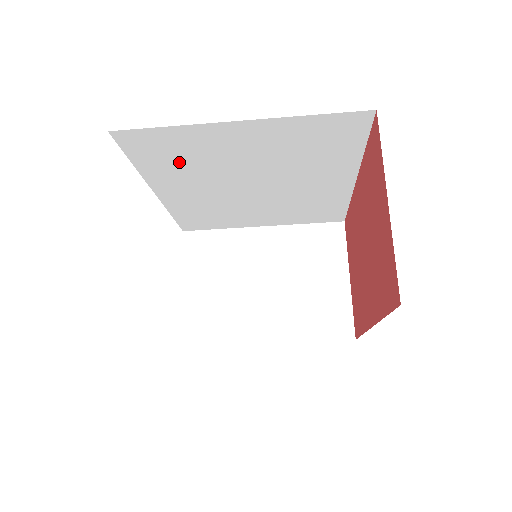
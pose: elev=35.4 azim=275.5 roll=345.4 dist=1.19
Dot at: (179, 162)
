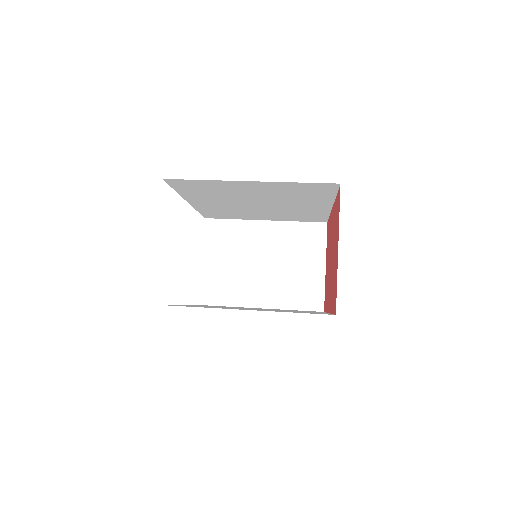
Dot at: (207, 192)
